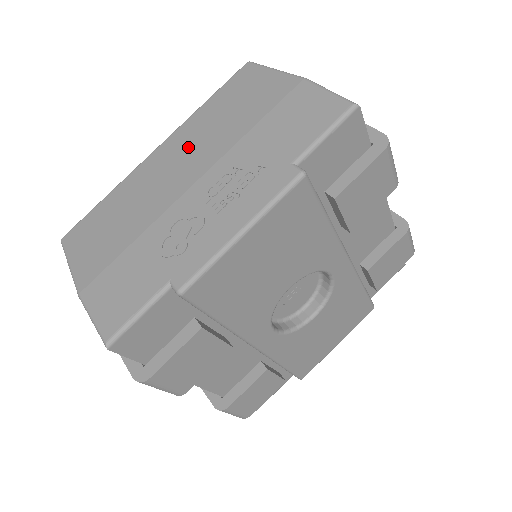
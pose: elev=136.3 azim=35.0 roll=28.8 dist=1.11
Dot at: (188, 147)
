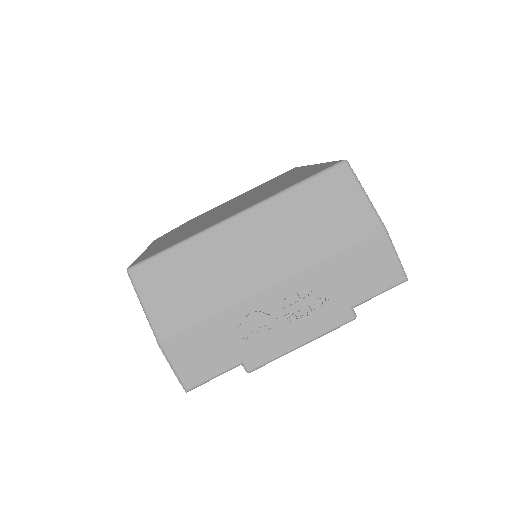
Dot at: (273, 238)
